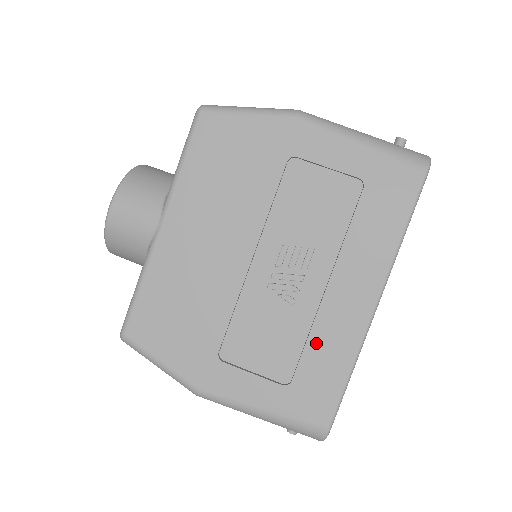
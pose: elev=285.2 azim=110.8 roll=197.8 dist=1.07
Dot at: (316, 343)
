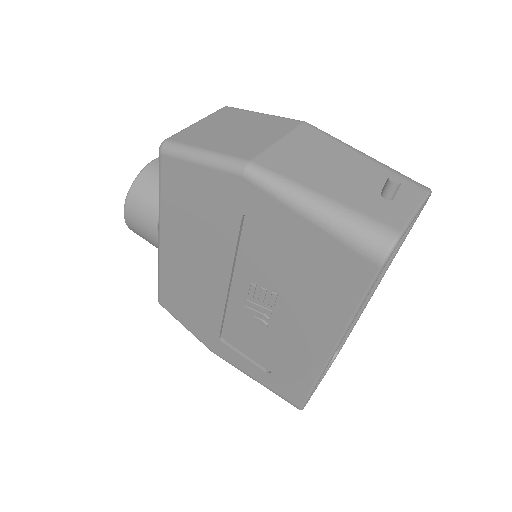
Dot at: (285, 358)
